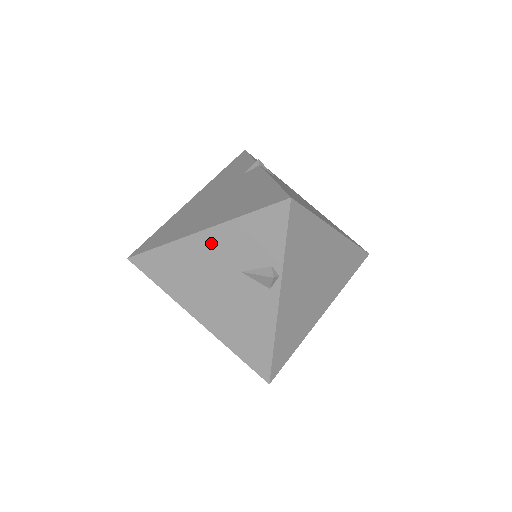
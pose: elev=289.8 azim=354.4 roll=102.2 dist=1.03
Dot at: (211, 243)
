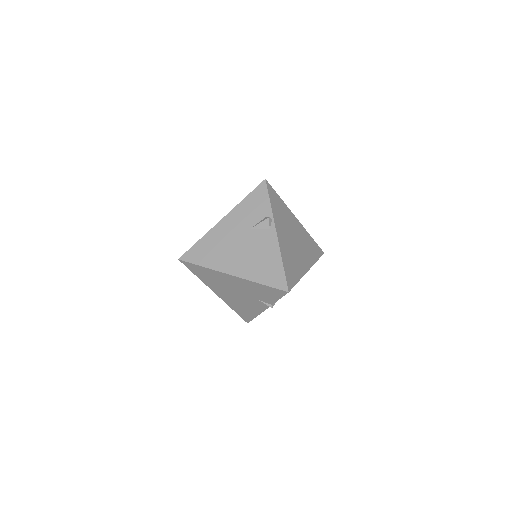
Dot at: (230, 222)
